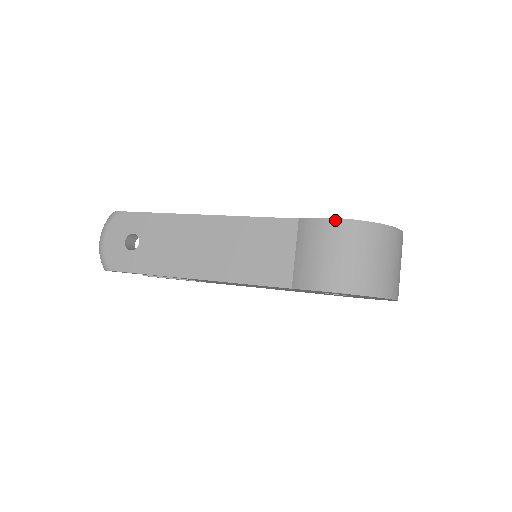
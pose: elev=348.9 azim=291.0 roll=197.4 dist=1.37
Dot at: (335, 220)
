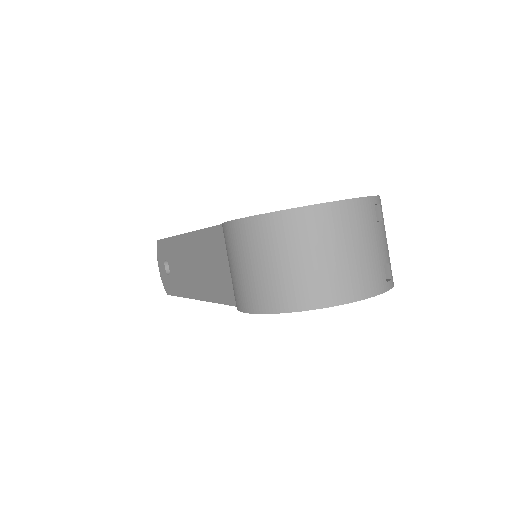
Dot at: (231, 223)
